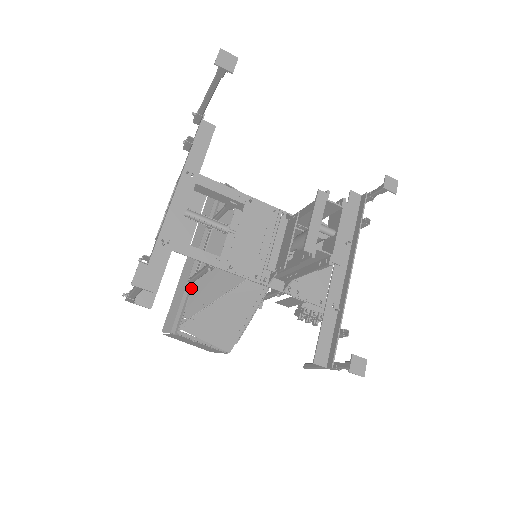
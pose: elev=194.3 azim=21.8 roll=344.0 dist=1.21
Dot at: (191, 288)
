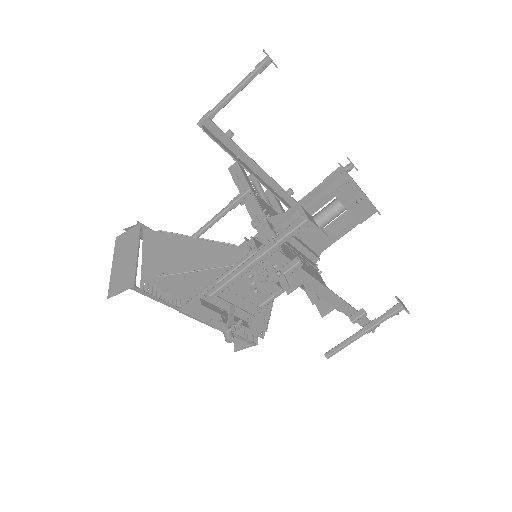
Dot at: occluded
